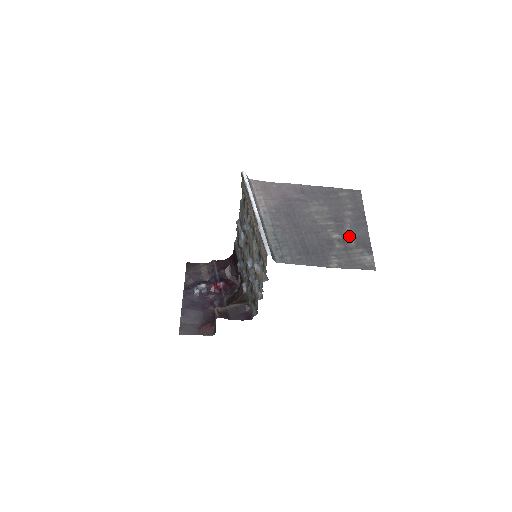
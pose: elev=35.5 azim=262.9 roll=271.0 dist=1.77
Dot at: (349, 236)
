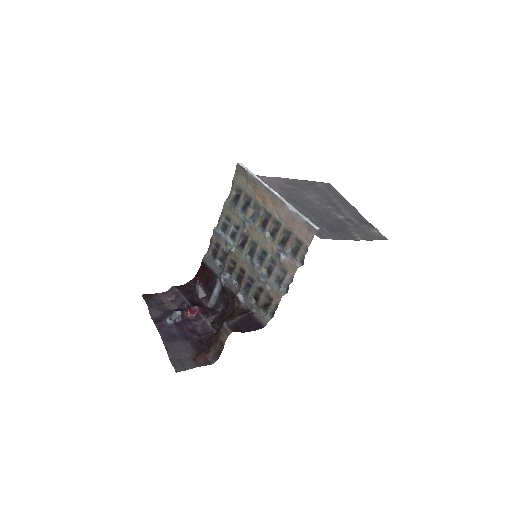
Dot at: (350, 216)
